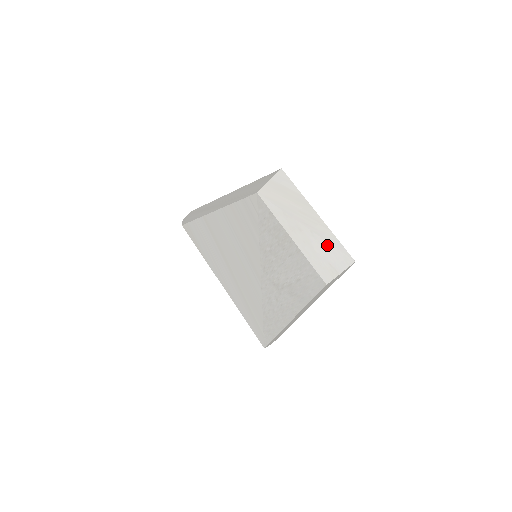
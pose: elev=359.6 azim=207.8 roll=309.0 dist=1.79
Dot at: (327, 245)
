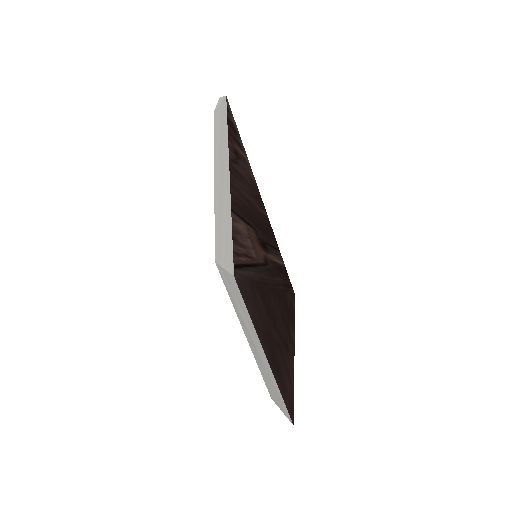
Dot at: (273, 385)
